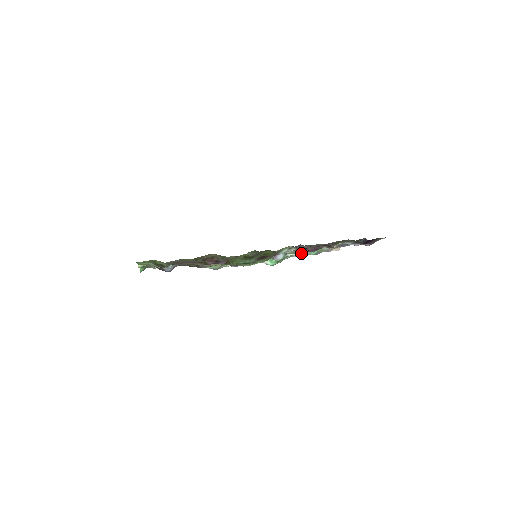
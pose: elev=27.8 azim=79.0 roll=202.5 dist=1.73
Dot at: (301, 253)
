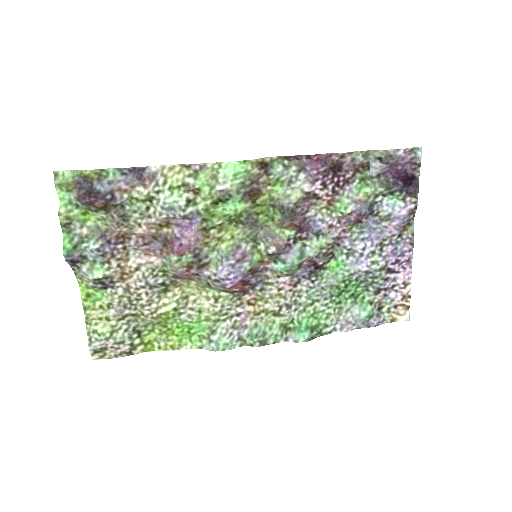
Dot at: (346, 317)
